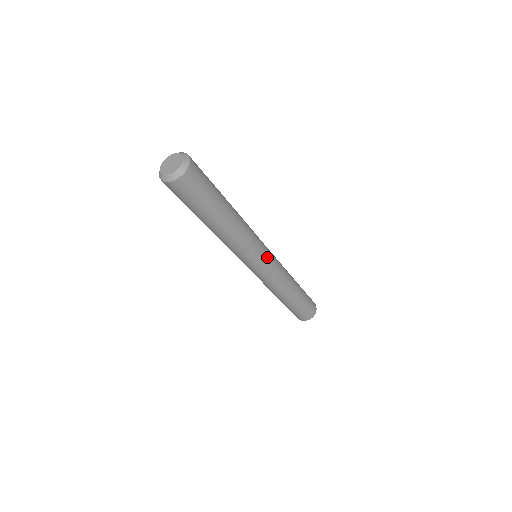
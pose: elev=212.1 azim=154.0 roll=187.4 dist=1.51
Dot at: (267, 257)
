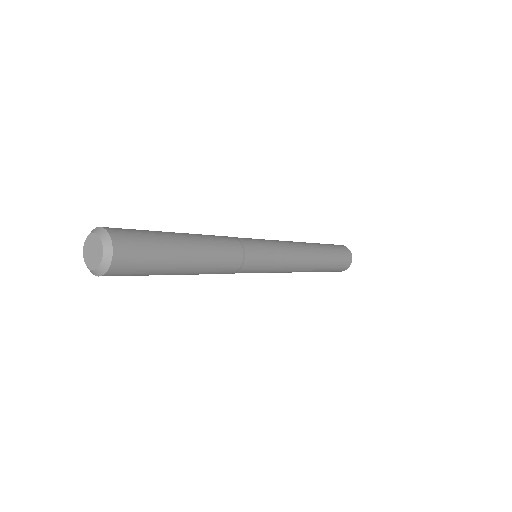
Dot at: (266, 265)
